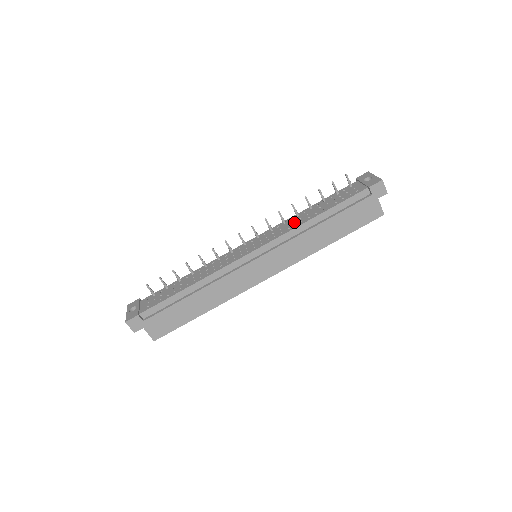
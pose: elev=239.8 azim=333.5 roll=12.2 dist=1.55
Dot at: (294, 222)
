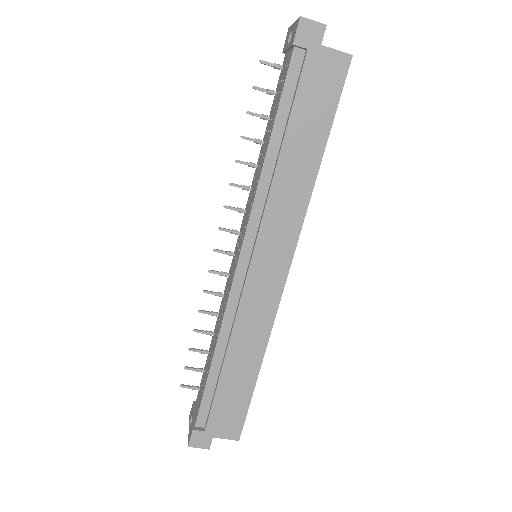
Dot at: (256, 179)
